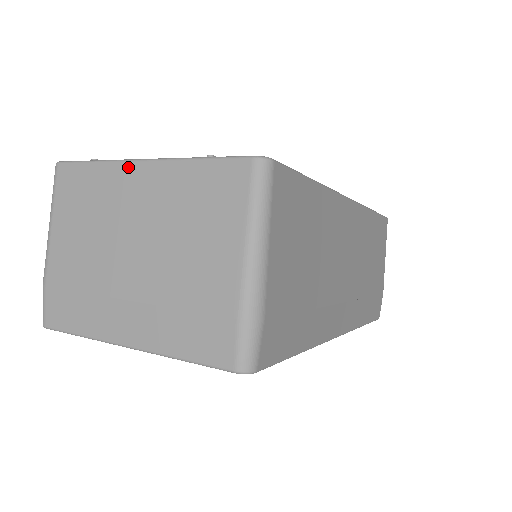
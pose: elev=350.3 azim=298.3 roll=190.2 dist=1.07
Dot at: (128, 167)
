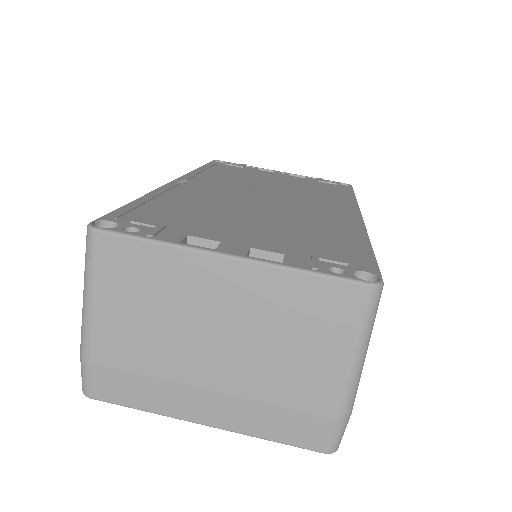
Dot at: (208, 260)
